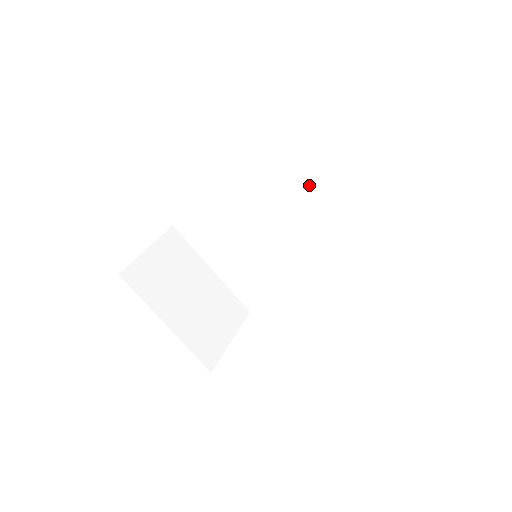
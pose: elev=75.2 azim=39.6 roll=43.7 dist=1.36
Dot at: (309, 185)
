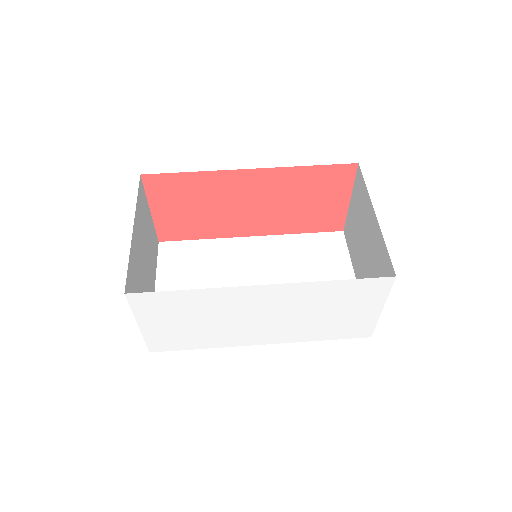
Dot at: (312, 268)
